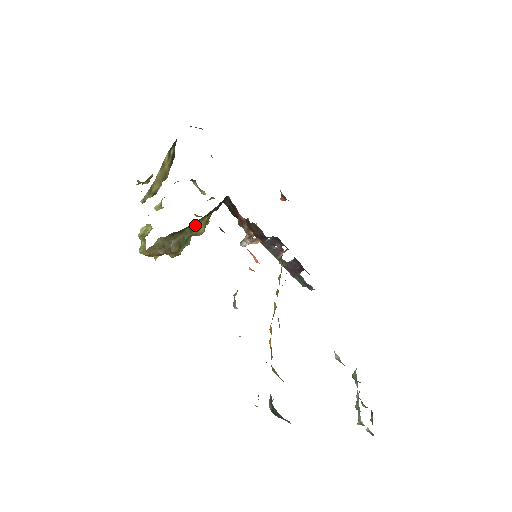
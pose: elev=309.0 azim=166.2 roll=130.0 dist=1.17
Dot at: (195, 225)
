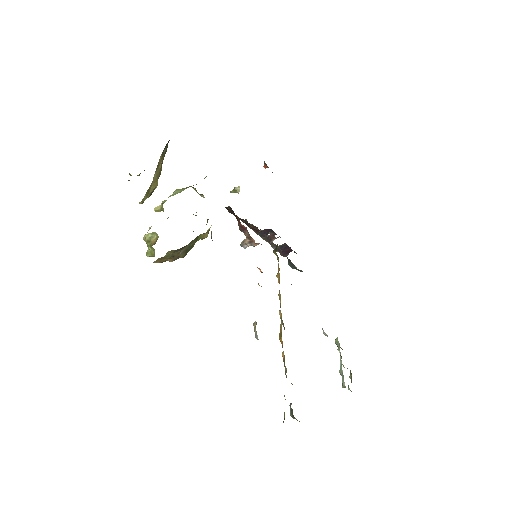
Dot at: (200, 234)
